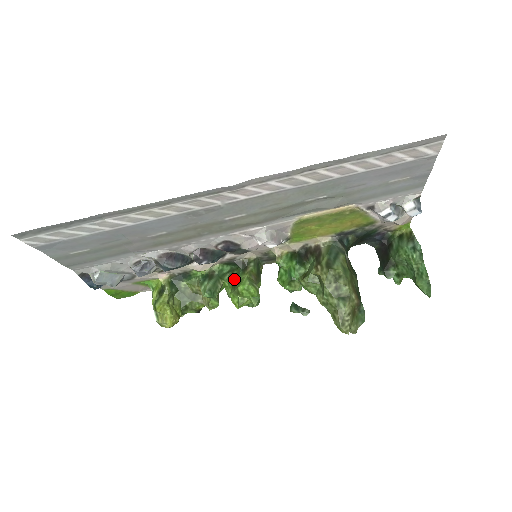
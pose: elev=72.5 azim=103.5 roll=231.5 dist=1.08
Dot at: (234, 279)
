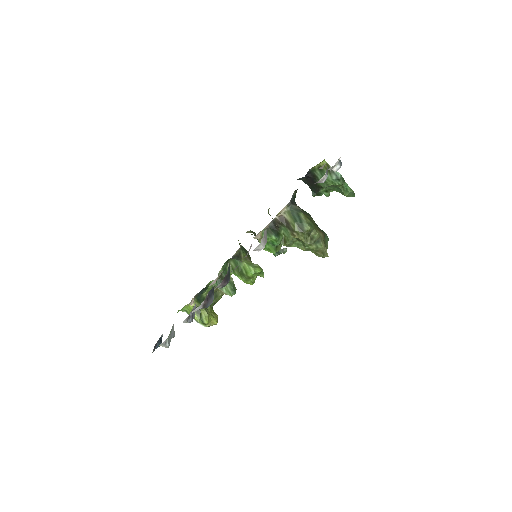
Dot at: (236, 269)
